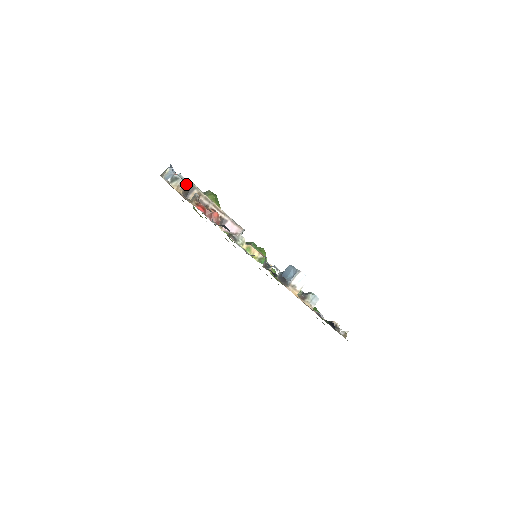
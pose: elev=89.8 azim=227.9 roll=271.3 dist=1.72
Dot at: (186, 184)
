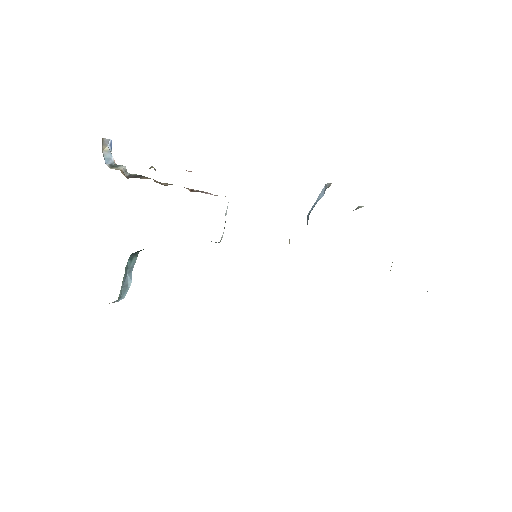
Dot at: (130, 176)
